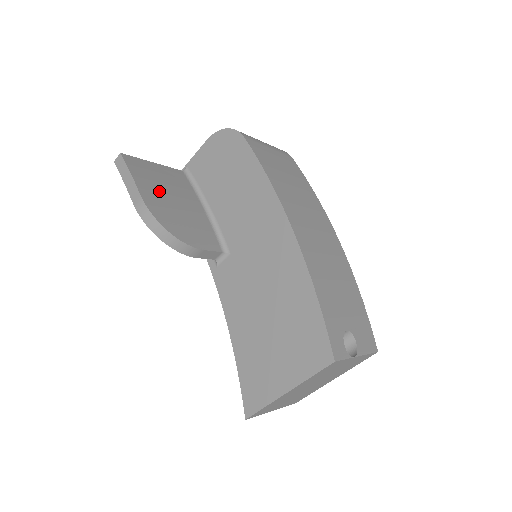
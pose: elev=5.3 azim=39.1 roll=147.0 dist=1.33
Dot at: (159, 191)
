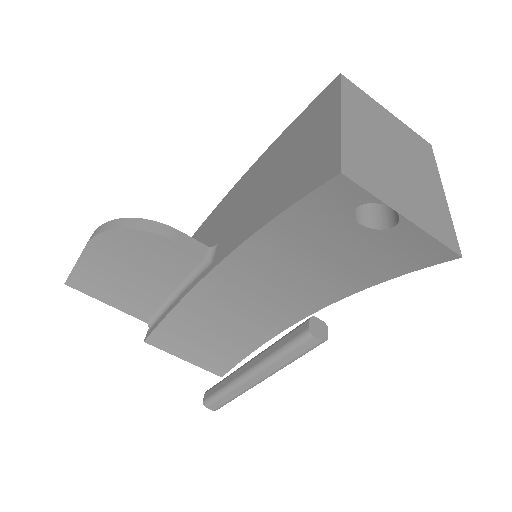
Dot at: occluded
